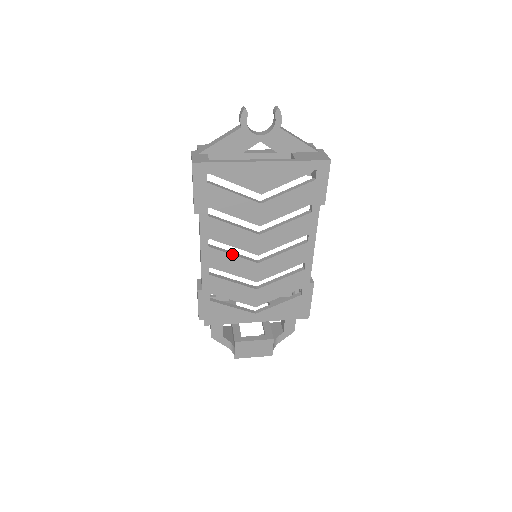
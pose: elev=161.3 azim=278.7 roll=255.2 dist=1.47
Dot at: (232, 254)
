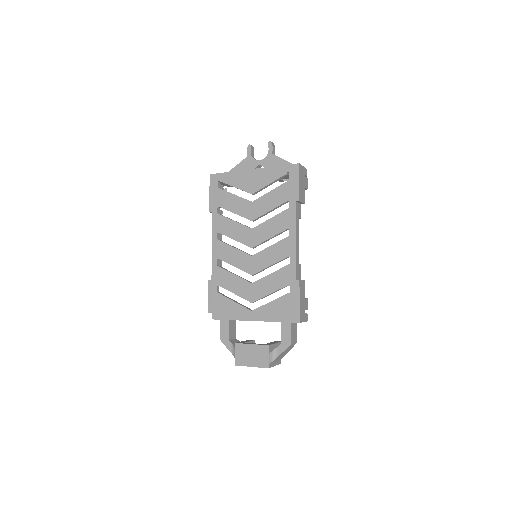
Dot at: (233, 247)
